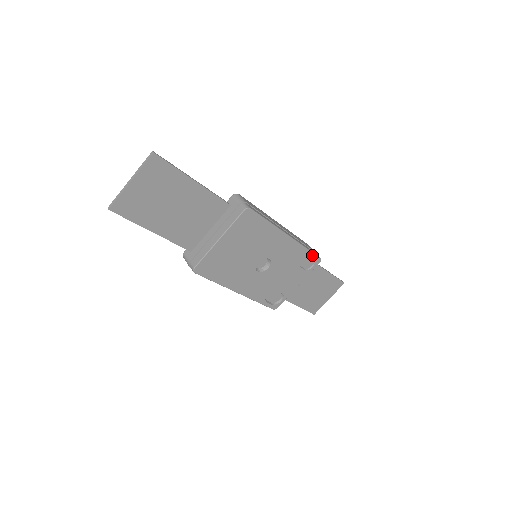
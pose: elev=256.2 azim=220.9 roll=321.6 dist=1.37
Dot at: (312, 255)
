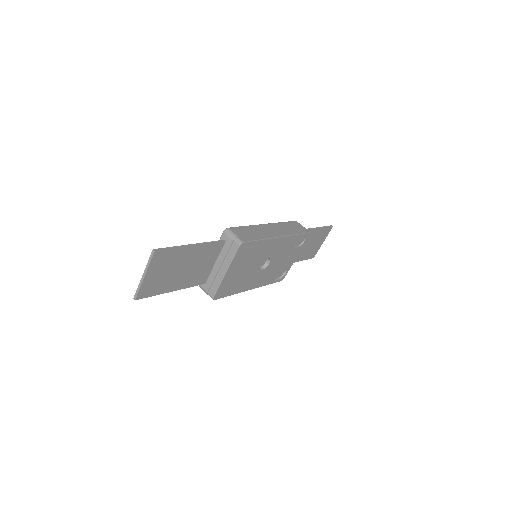
Dot at: (302, 235)
